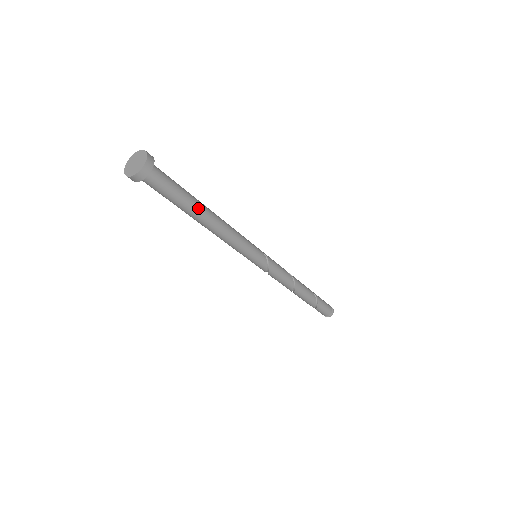
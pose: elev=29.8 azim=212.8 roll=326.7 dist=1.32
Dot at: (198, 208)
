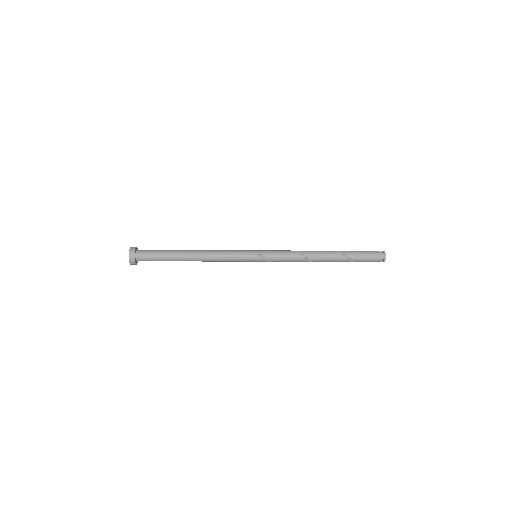
Dot at: (180, 259)
